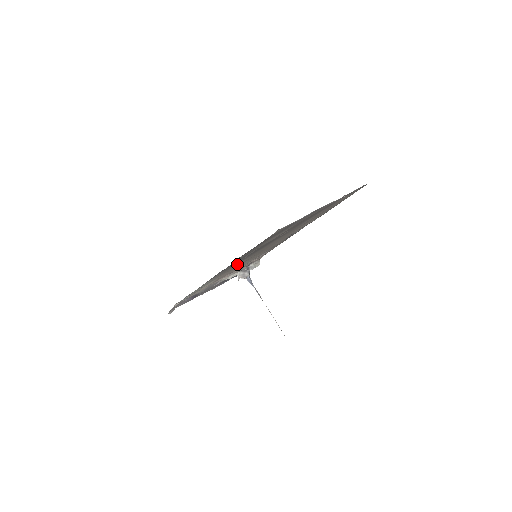
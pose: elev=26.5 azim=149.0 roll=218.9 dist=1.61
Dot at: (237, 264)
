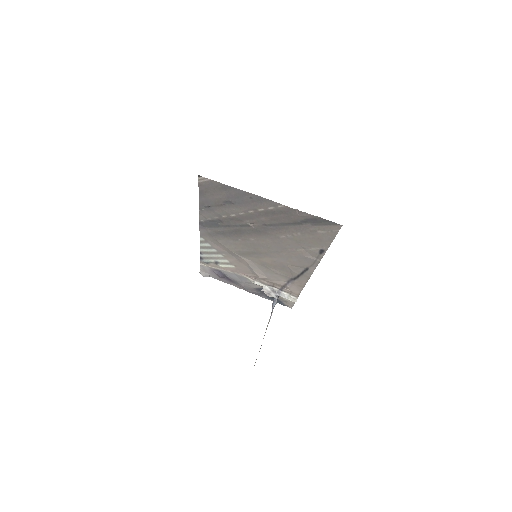
Dot at: (230, 243)
